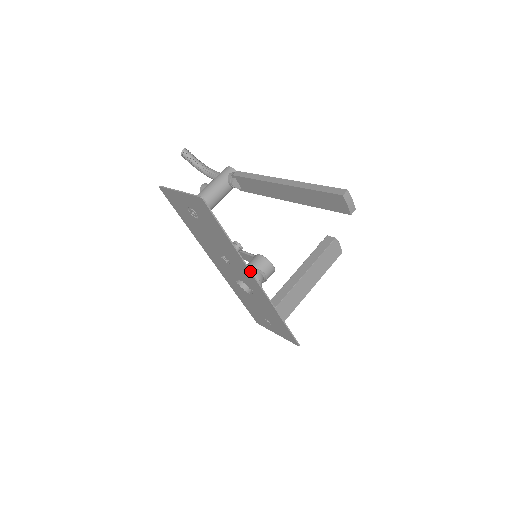
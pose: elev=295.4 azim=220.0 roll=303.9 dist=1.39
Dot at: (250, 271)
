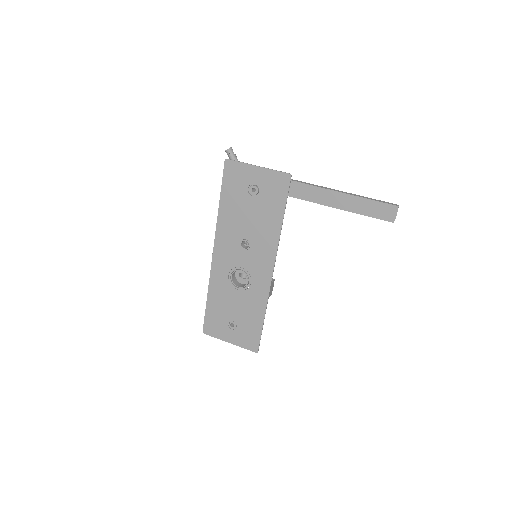
Dot at: occluded
